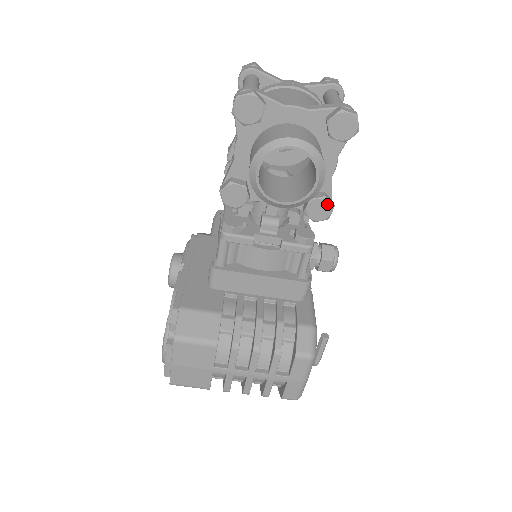
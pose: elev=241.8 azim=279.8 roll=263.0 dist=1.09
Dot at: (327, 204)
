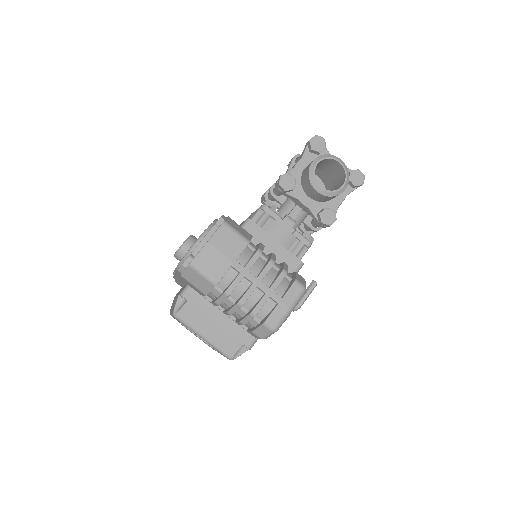
Dot at: (334, 215)
